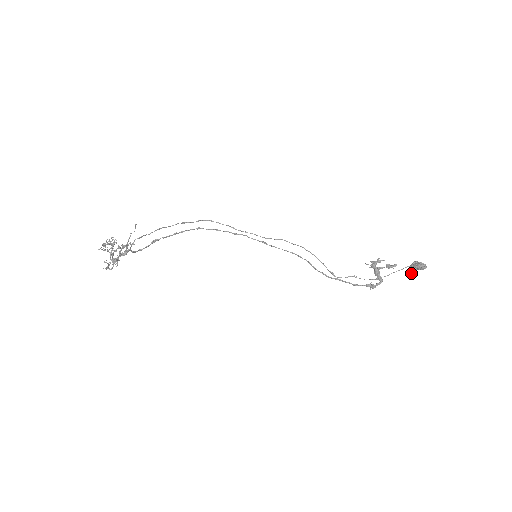
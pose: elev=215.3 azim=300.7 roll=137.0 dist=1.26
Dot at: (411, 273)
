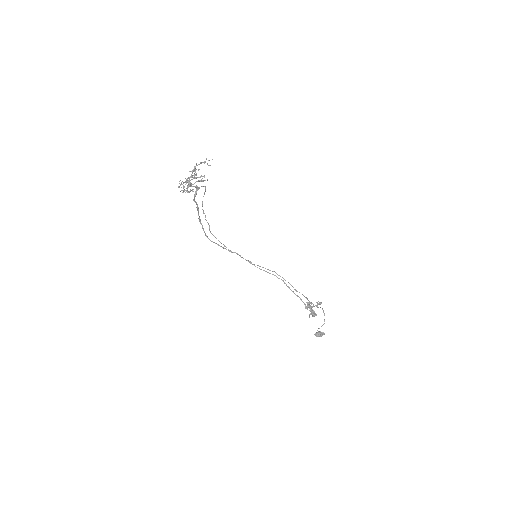
Dot at: occluded
